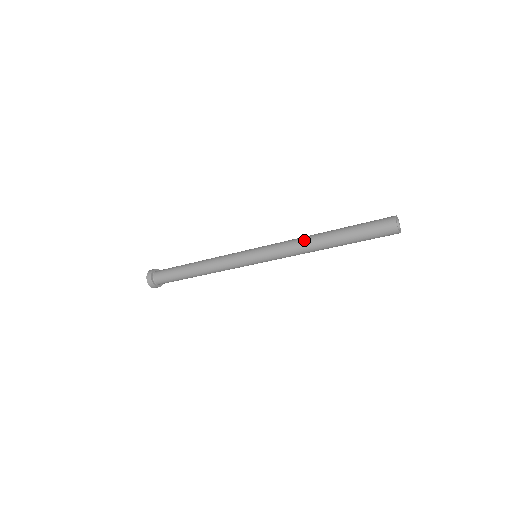
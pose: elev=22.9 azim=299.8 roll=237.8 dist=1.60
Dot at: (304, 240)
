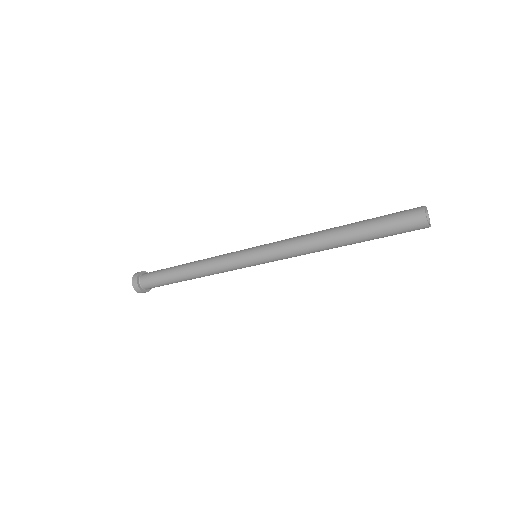
Dot at: (313, 234)
